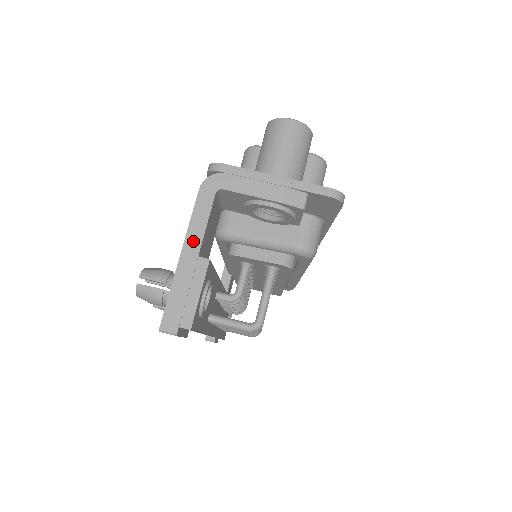
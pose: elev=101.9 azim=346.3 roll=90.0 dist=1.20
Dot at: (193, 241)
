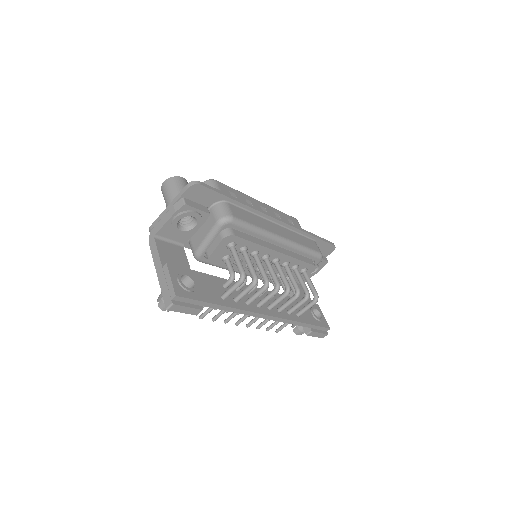
Dot at: (158, 264)
